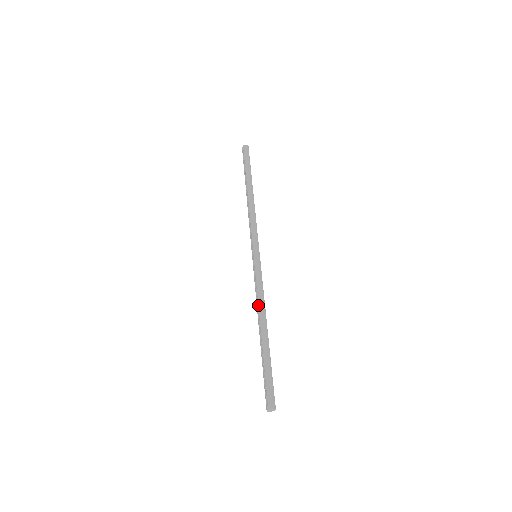
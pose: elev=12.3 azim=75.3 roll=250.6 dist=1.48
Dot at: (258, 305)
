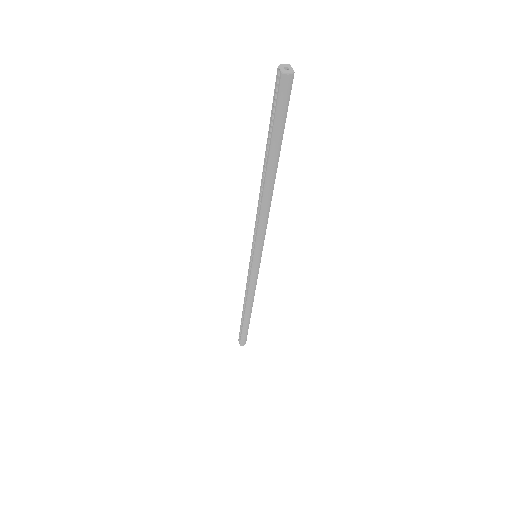
Dot at: (247, 298)
